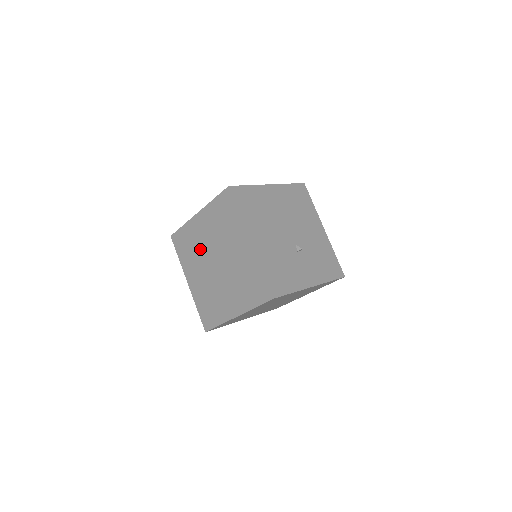
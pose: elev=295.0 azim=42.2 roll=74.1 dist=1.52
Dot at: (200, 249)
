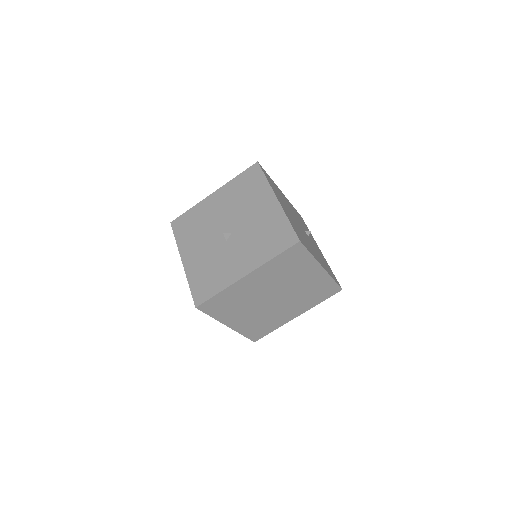
Dot at: (250, 298)
